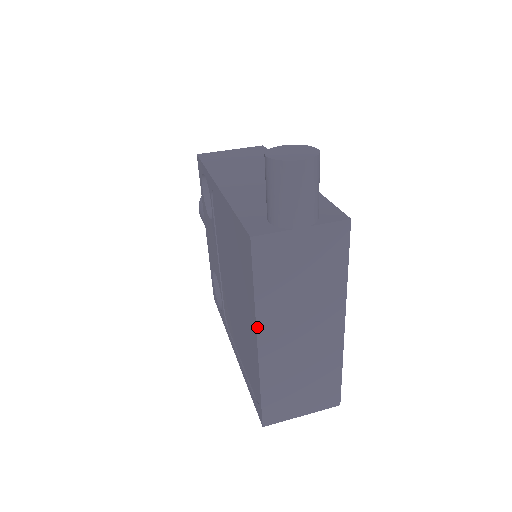
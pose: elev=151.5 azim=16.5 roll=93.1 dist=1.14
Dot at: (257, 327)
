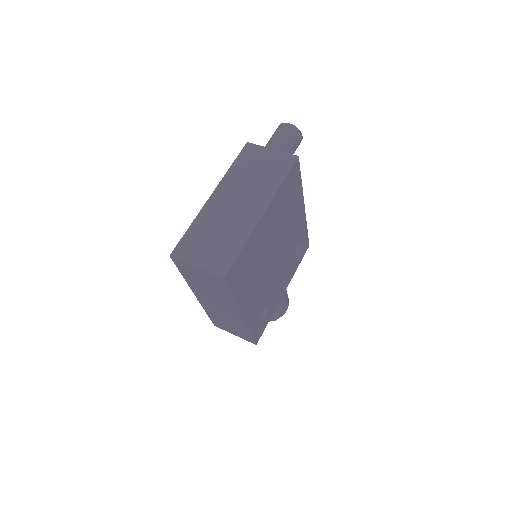
Dot at: (218, 185)
